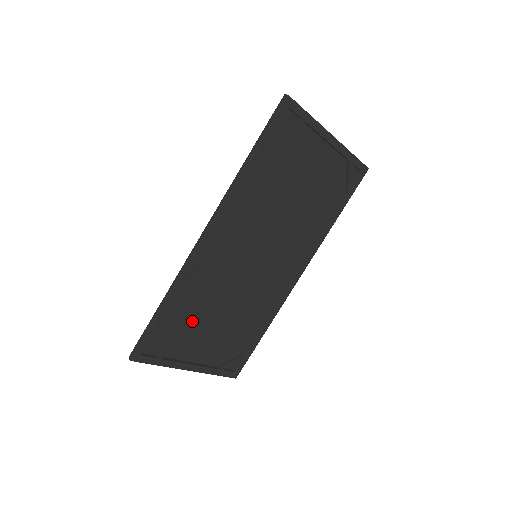
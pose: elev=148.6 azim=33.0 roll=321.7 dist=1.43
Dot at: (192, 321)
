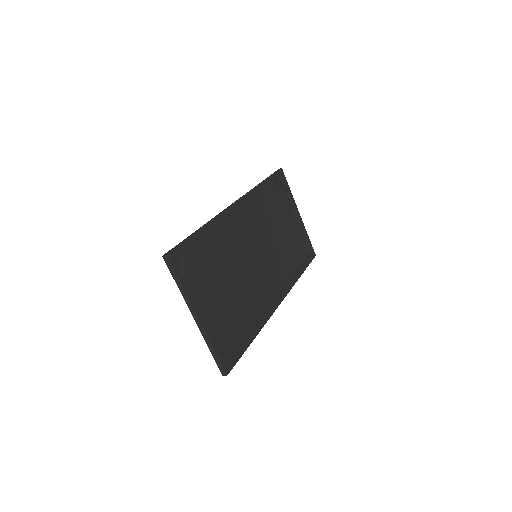
Dot at: (210, 270)
